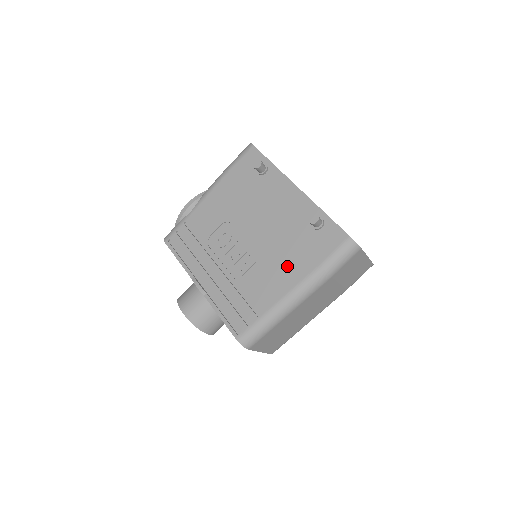
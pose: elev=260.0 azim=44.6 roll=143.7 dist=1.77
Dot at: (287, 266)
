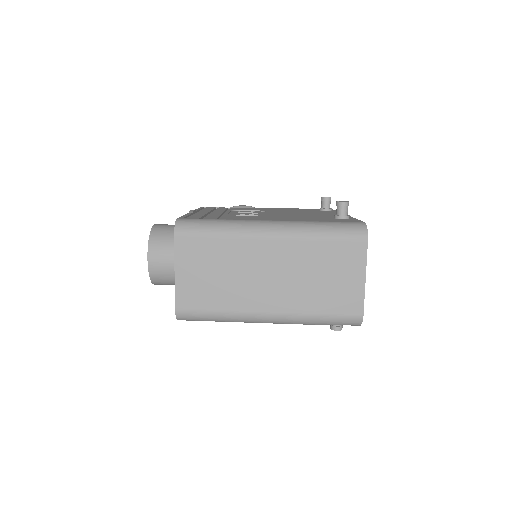
Dot at: (284, 218)
